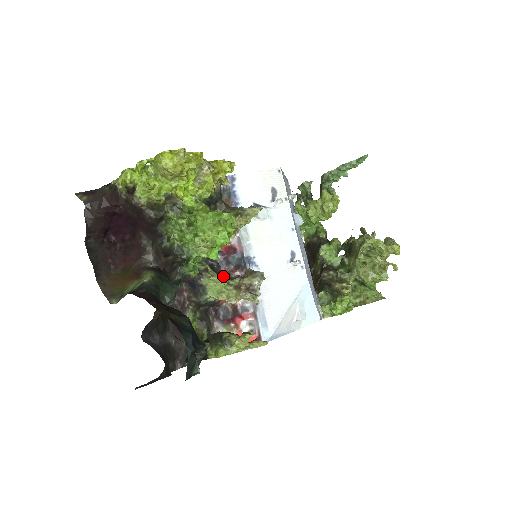
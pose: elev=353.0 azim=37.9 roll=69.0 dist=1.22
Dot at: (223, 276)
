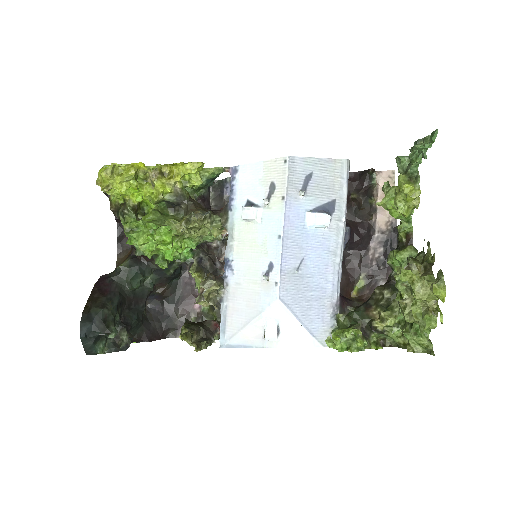
Dot at: (192, 274)
